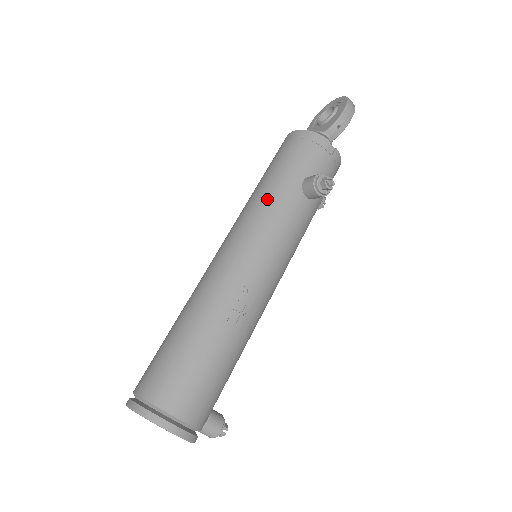
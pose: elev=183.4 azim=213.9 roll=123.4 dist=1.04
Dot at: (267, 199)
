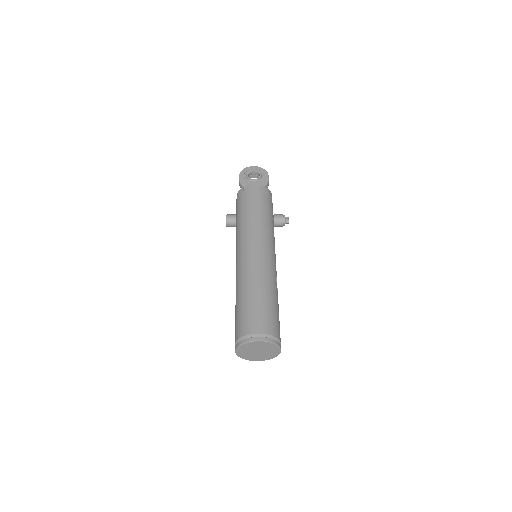
Dot at: (266, 224)
